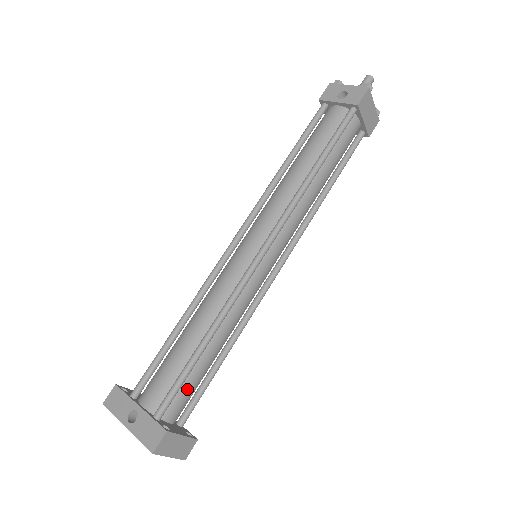
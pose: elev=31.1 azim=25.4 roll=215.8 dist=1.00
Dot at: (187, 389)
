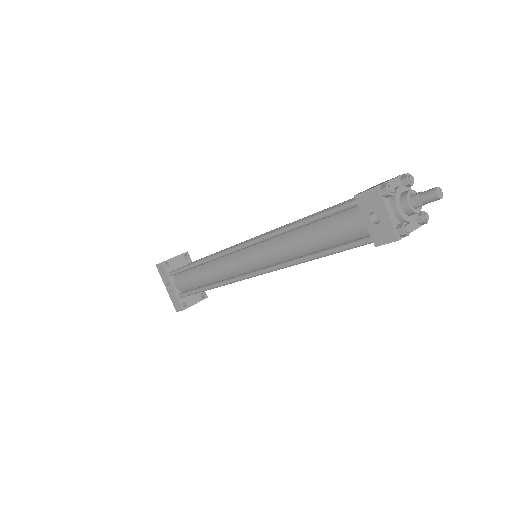
Dot at: occluded
